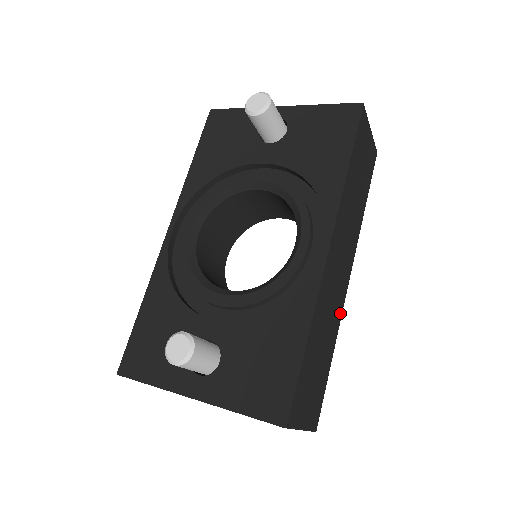
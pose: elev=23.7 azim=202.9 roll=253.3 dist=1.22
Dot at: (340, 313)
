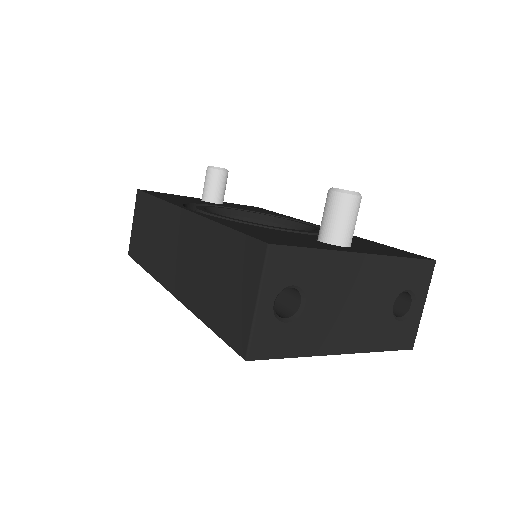
Dot at: occluded
